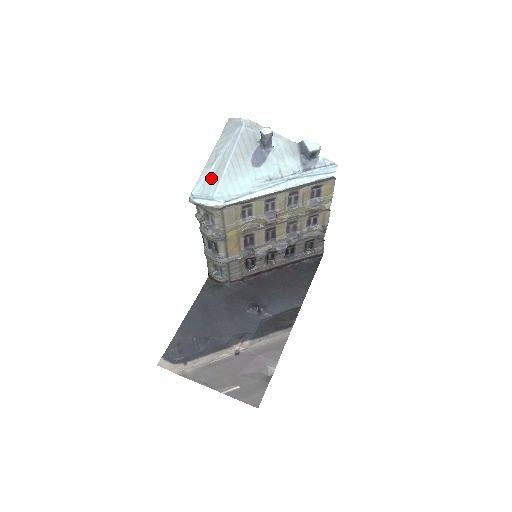
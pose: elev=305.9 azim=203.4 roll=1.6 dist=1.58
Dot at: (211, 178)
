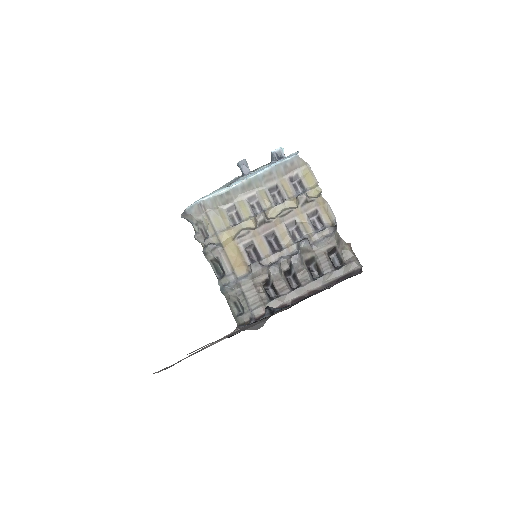
Dot at: occluded
